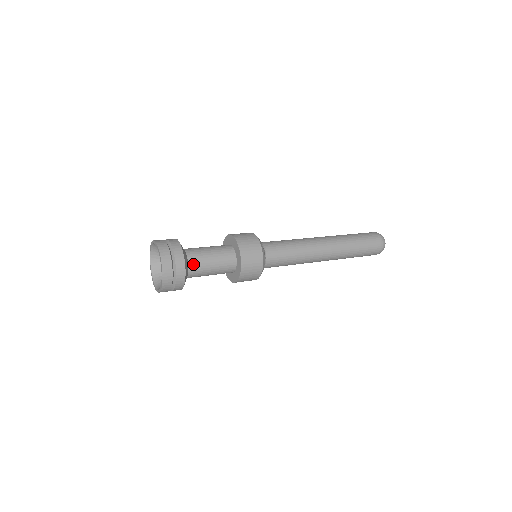
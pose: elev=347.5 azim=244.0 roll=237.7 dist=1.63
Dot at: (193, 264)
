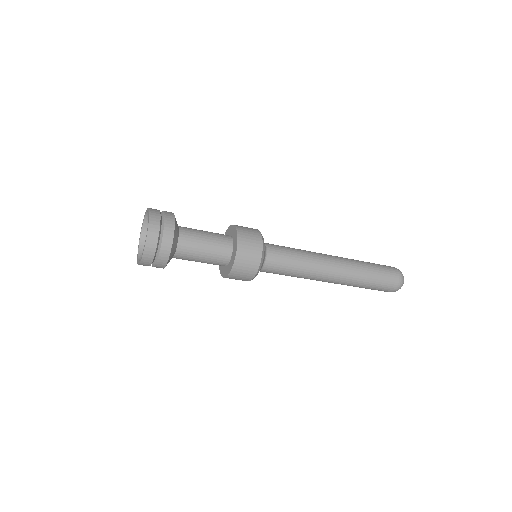
Dot at: (184, 230)
